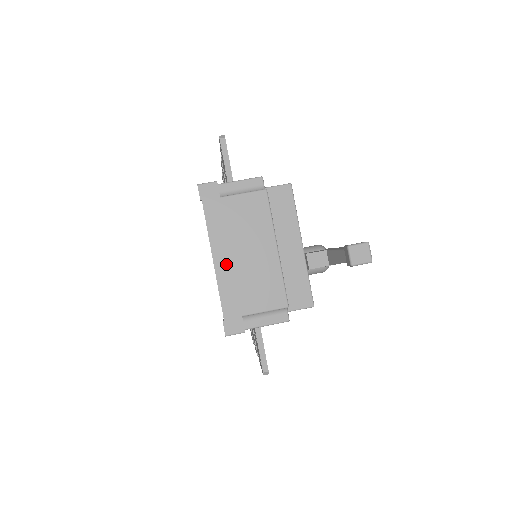
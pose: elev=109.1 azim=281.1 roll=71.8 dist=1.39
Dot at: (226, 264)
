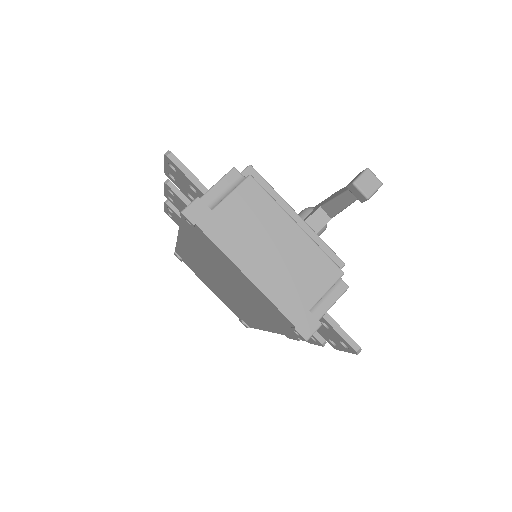
Dot at: (261, 272)
